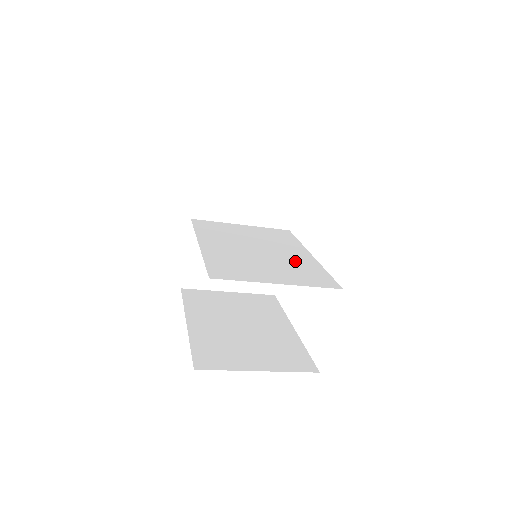
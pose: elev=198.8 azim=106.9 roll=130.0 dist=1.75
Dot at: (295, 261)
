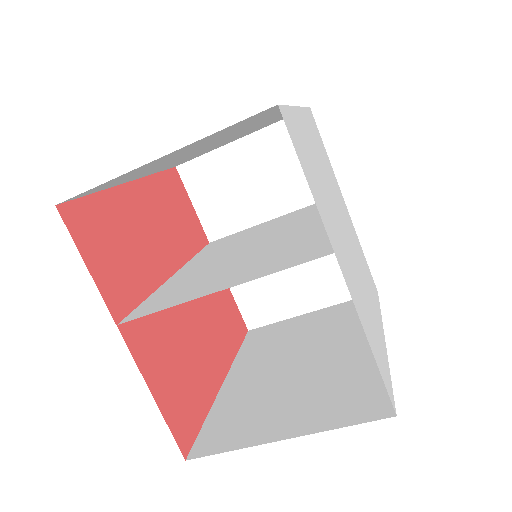
Dot at: (294, 238)
